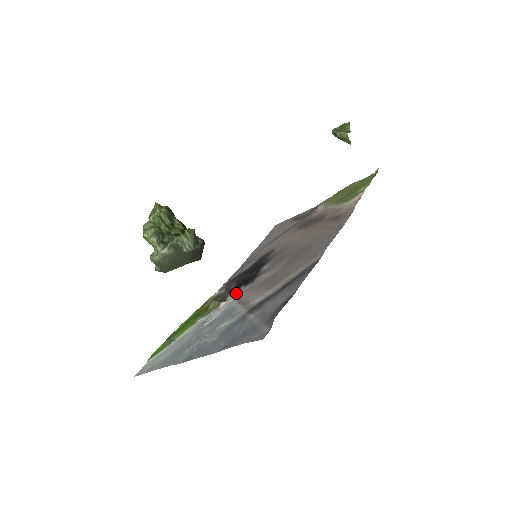
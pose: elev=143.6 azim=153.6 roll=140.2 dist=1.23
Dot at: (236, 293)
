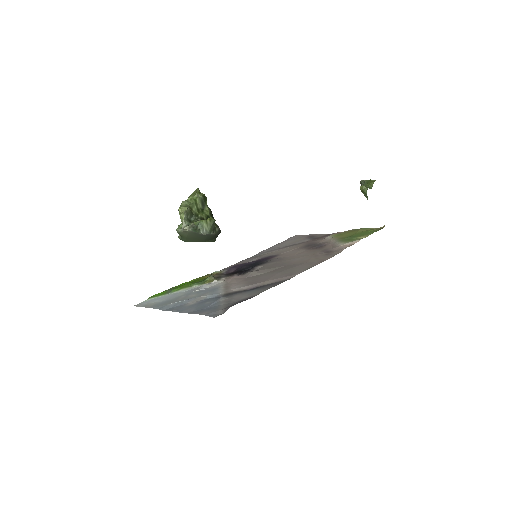
Dot at: (229, 277)
